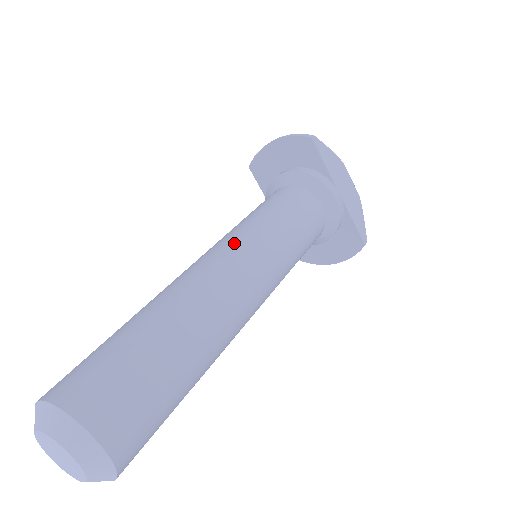
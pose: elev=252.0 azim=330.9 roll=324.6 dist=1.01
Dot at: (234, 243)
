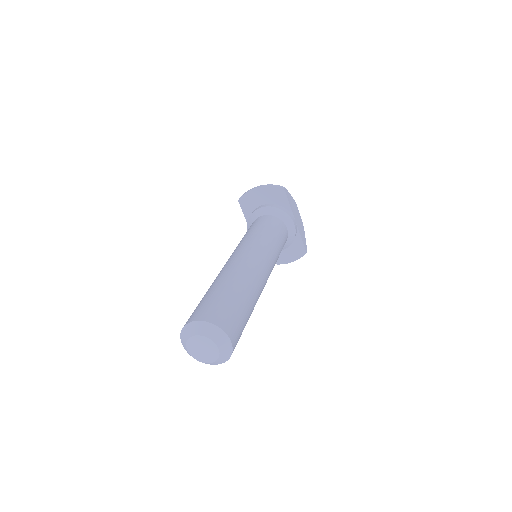
Dot at: (253, 248)
